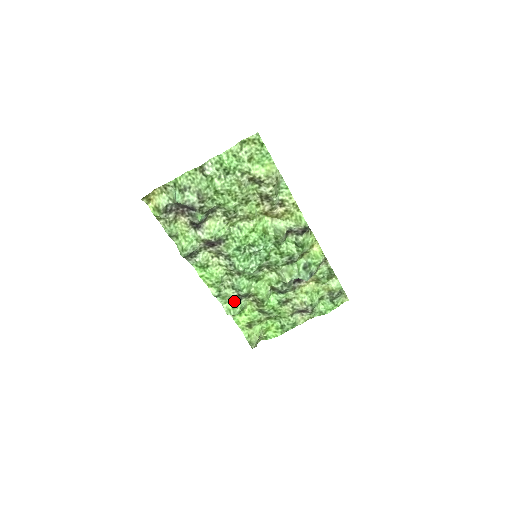
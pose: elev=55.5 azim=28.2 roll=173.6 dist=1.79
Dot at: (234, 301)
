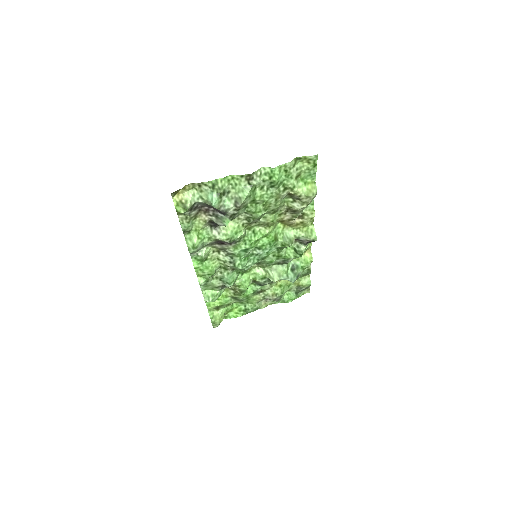
Dot at: (215, 289)
